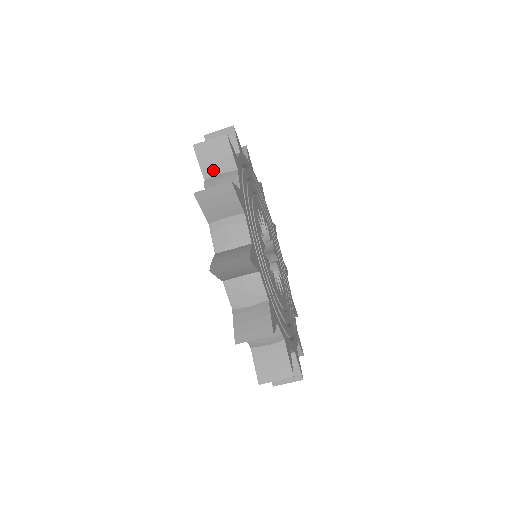
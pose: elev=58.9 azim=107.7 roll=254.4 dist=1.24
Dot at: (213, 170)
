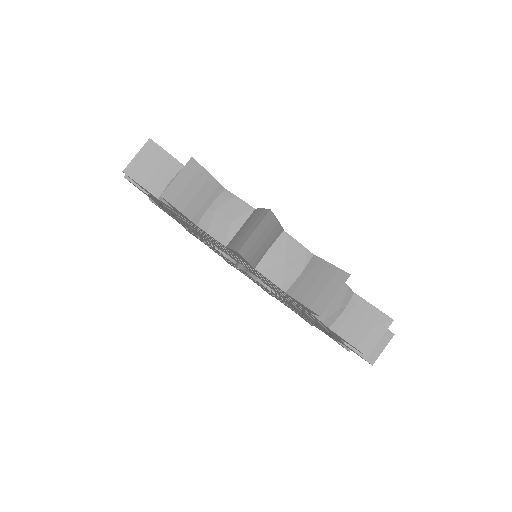
Dot at: (160, 183)
